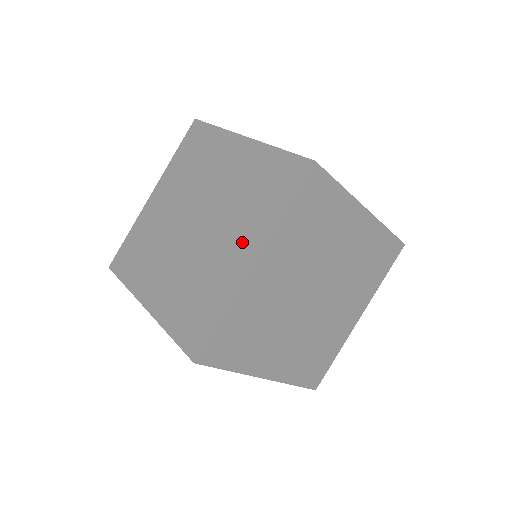
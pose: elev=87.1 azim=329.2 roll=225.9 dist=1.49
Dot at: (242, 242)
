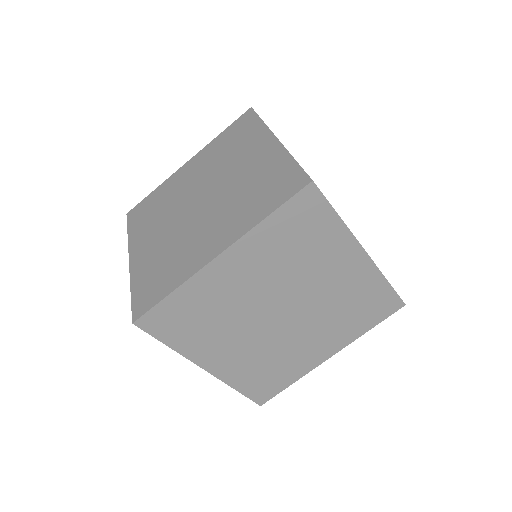
Dot at: (254, 150)
